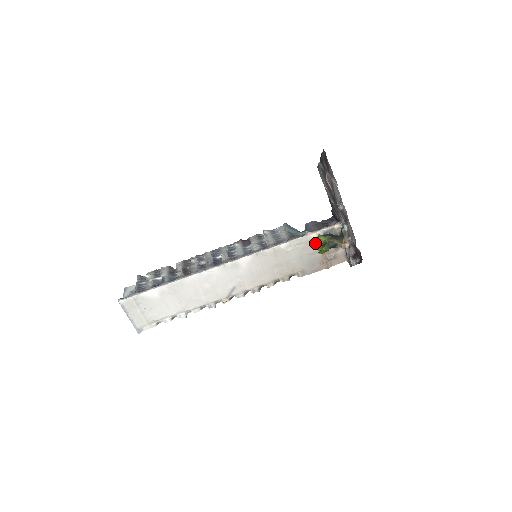
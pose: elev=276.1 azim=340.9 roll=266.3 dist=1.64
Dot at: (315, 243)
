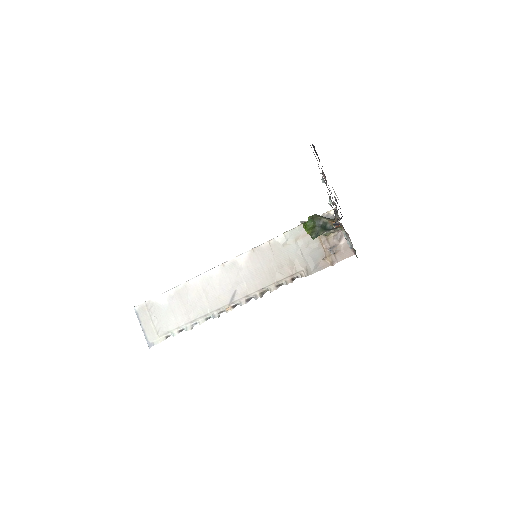
Dot at: occluded
